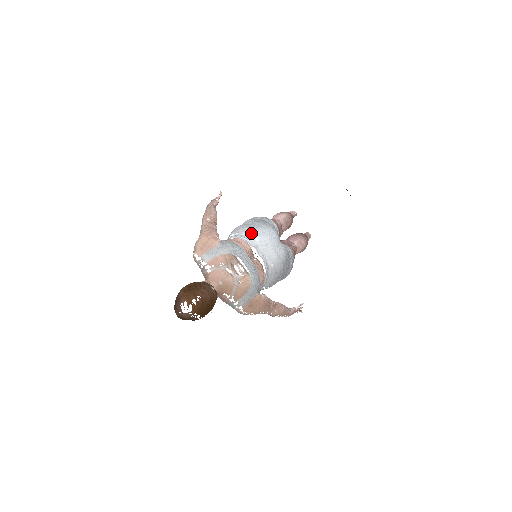
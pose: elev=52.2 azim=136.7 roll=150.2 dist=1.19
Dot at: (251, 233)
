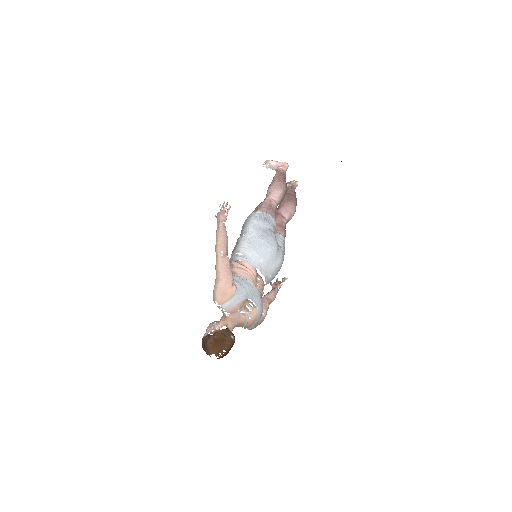
Dot at: (257, 256)
